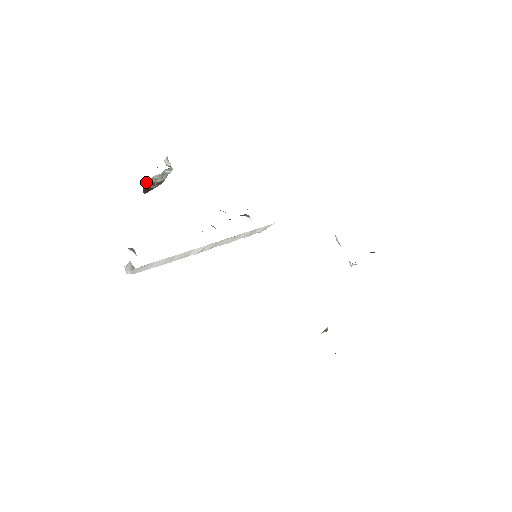
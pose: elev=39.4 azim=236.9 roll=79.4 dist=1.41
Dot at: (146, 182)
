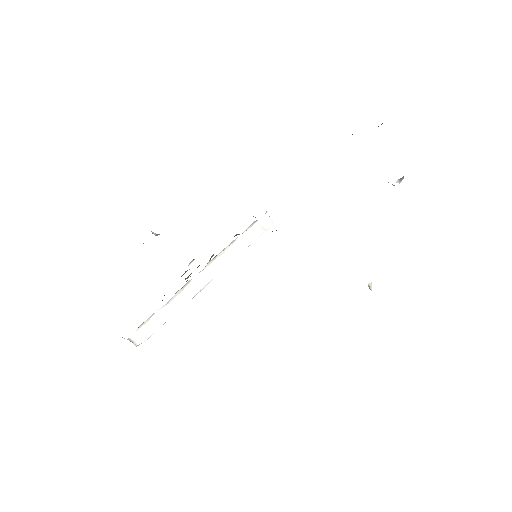
Dot at: occluded
